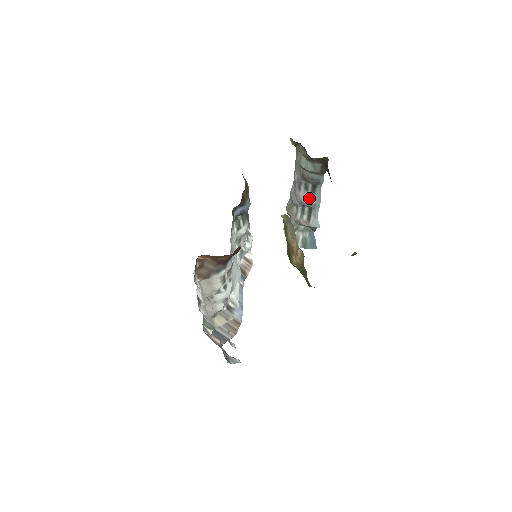
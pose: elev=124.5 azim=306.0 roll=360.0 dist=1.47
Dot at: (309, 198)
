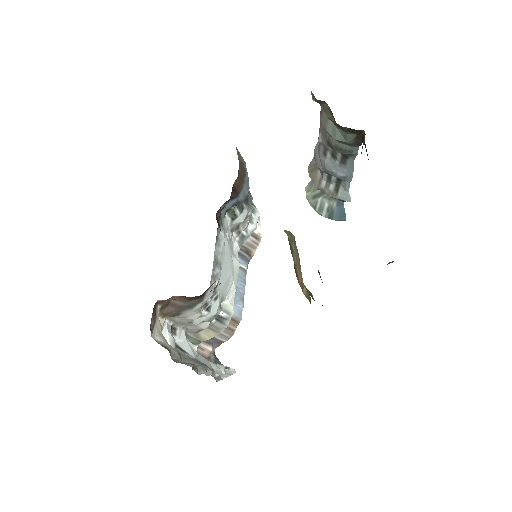
Dot at: (337, 168)
